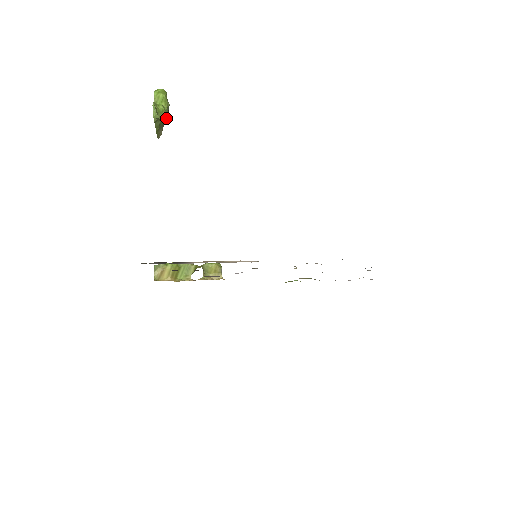
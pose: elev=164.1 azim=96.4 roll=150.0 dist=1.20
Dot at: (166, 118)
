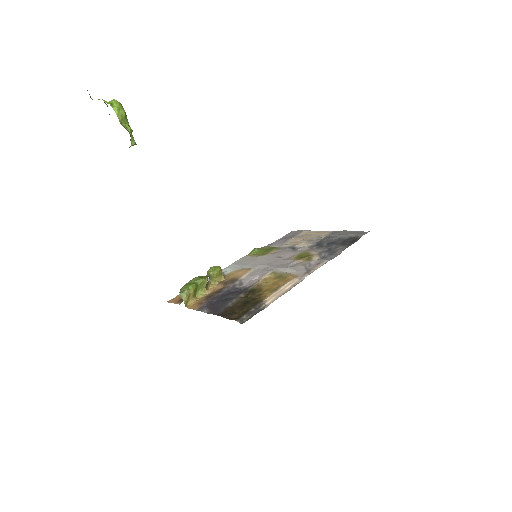
Dot at: occluded
